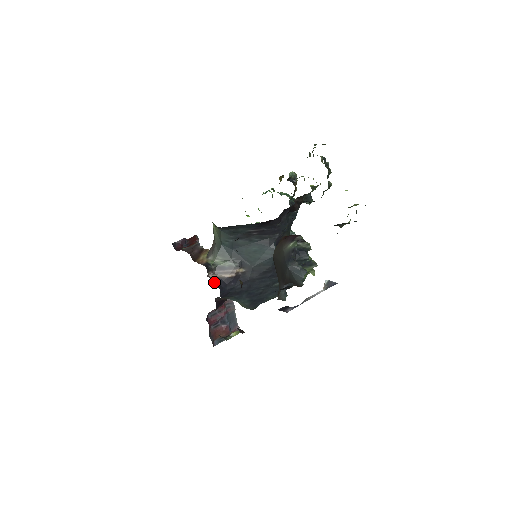
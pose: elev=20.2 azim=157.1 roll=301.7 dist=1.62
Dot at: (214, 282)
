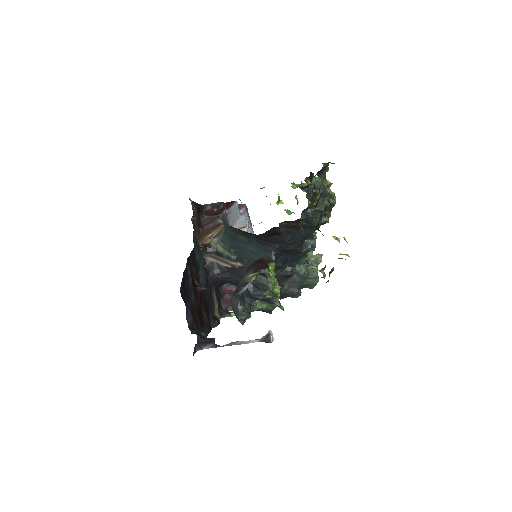
Dot at: (209, 266)
